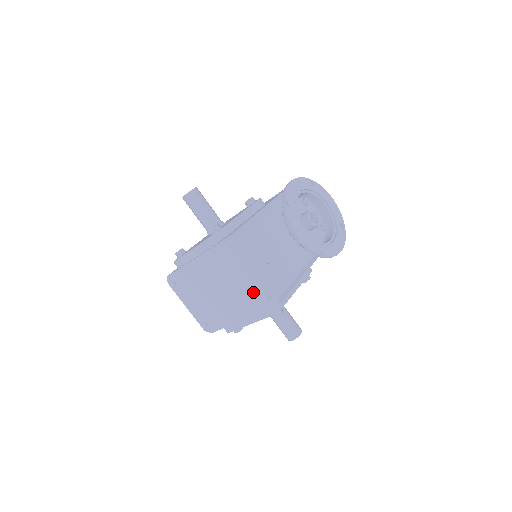
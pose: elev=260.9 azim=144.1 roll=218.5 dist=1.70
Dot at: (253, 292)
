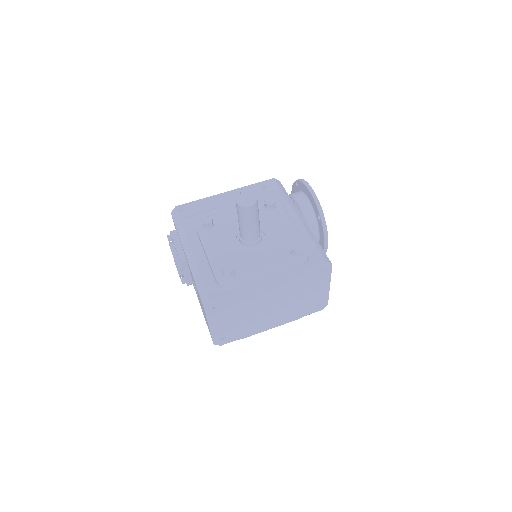
Dot at: (308, 303)
